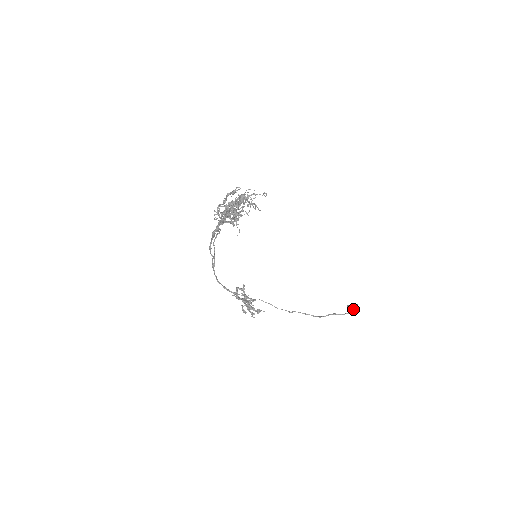
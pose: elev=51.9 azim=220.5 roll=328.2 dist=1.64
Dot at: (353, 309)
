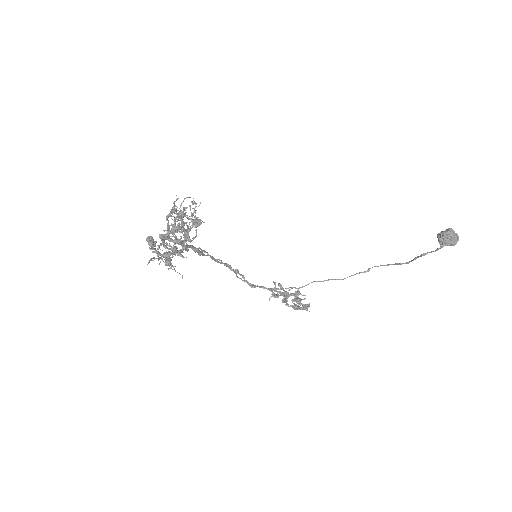
Dot at: (444, 240)
